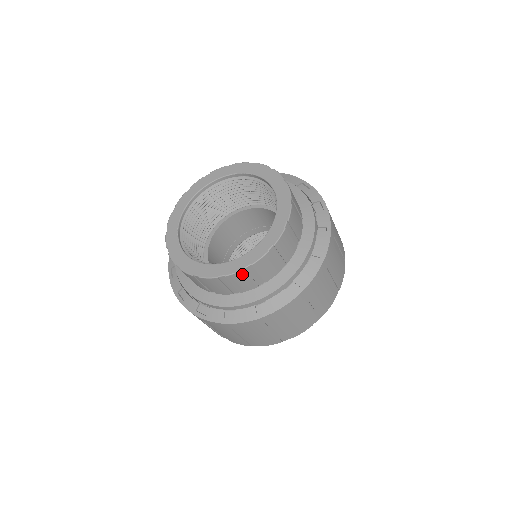
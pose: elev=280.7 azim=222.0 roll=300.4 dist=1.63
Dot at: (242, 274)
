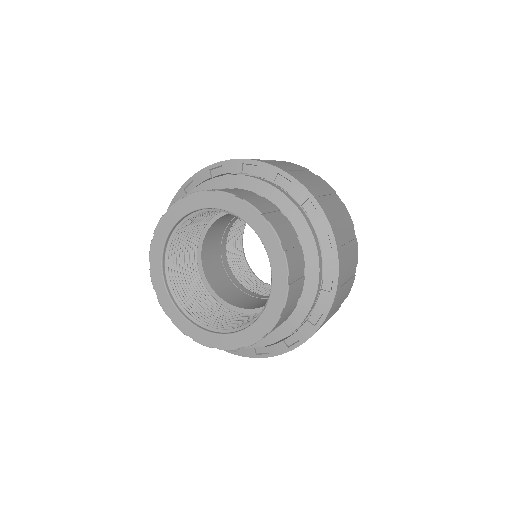
Dot at: occluded
